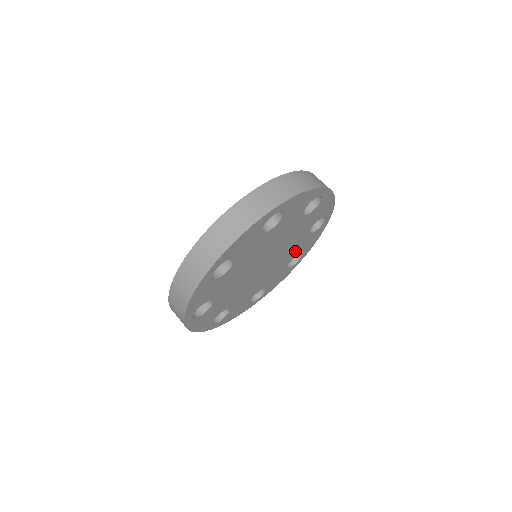
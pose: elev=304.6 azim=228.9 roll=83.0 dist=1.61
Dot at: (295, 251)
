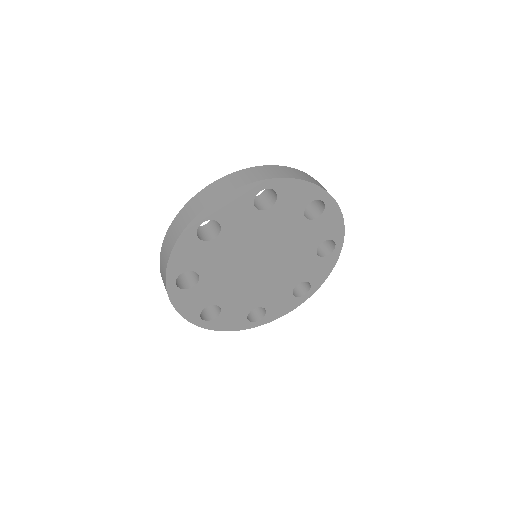
Dot at: (300, 272)
